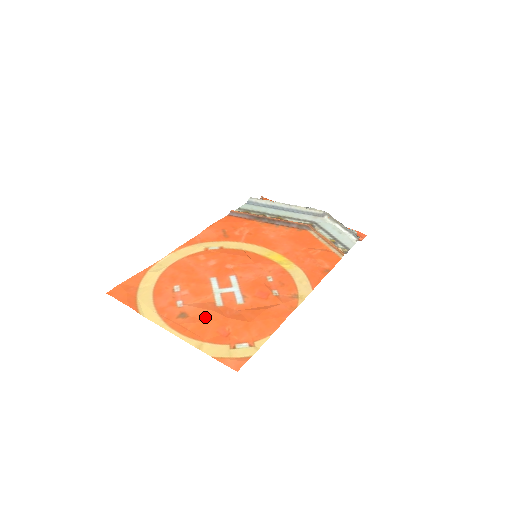
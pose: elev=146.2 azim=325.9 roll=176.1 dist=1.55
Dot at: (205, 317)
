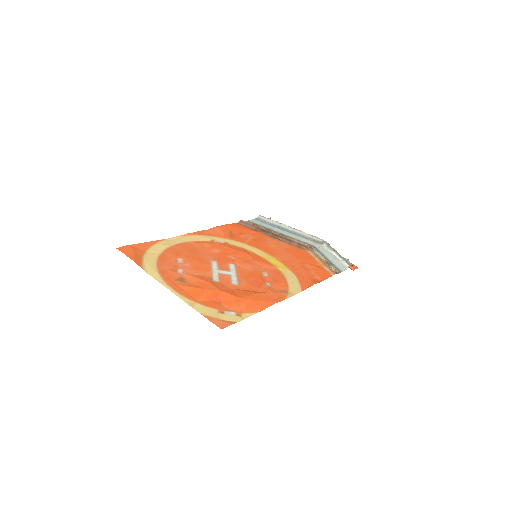
Dot at: (201, 285)
